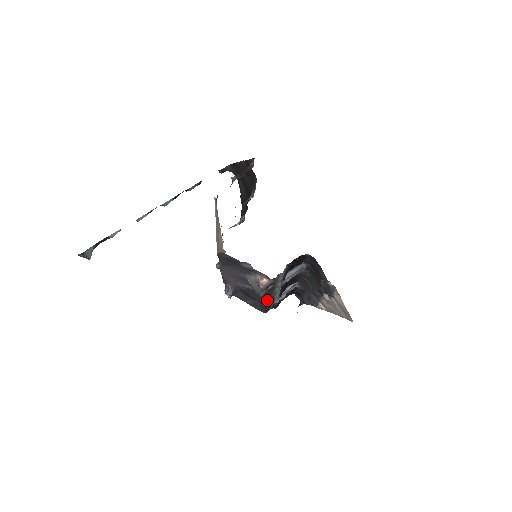
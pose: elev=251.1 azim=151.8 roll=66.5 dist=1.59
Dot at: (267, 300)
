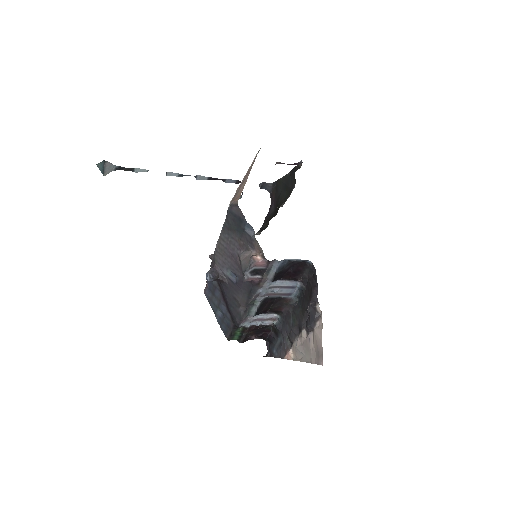
Dot at: (242, 309)
